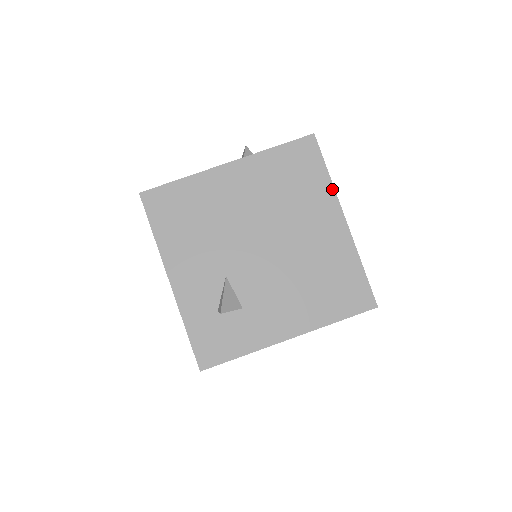
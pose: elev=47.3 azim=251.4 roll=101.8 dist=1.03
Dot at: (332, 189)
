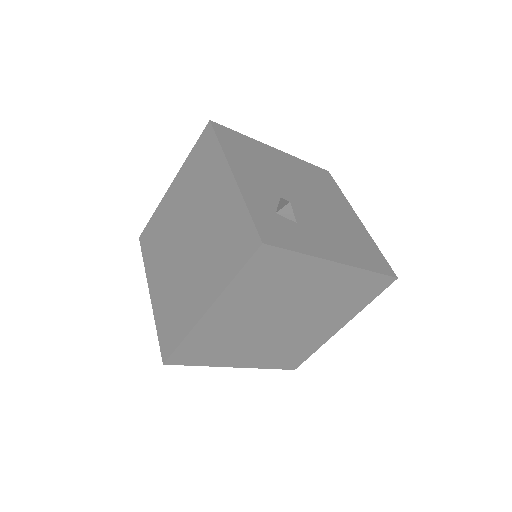
Dot at: (346, 200)
